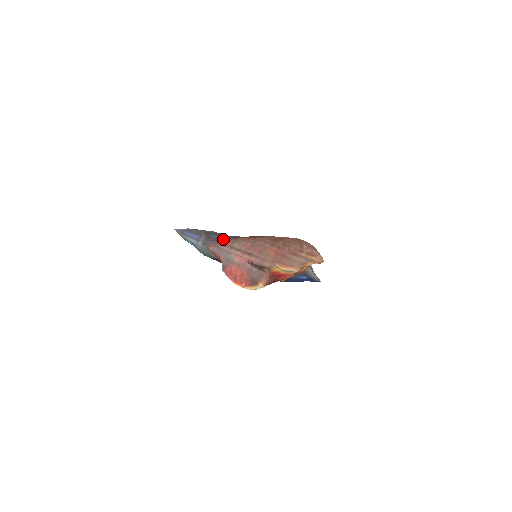
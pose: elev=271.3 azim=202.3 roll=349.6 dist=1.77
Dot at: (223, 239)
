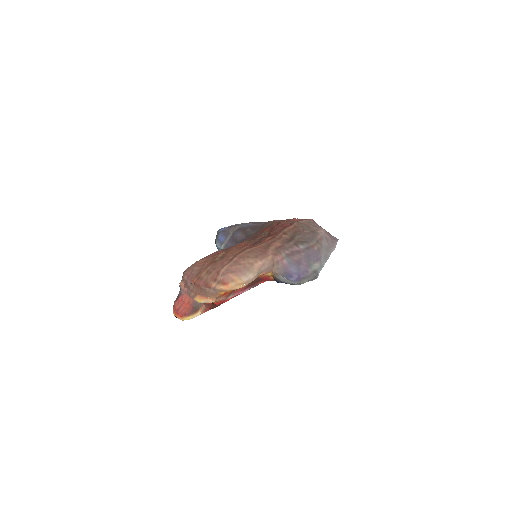
Dot at: (241, 237)
